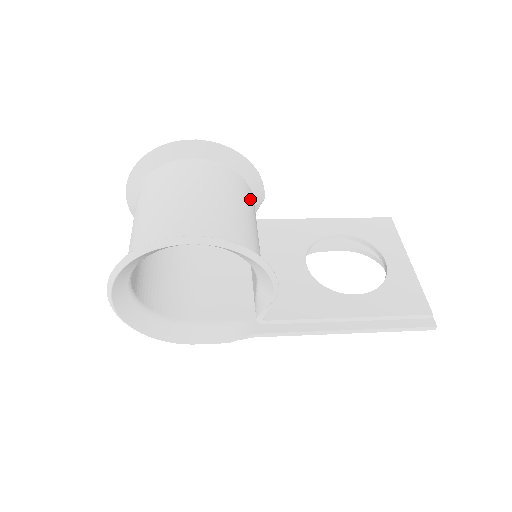
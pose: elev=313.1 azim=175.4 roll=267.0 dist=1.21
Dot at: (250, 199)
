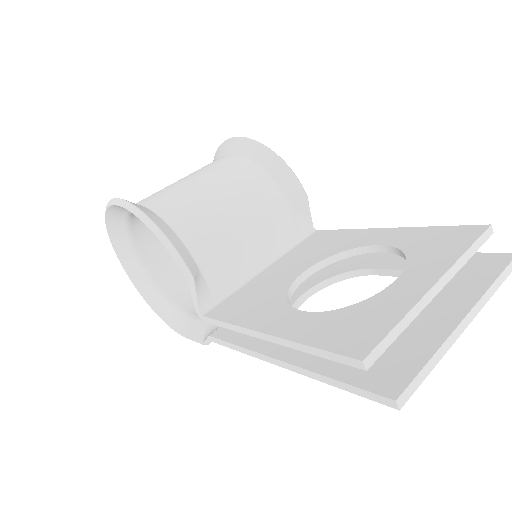
Dot at: (256, 190)
